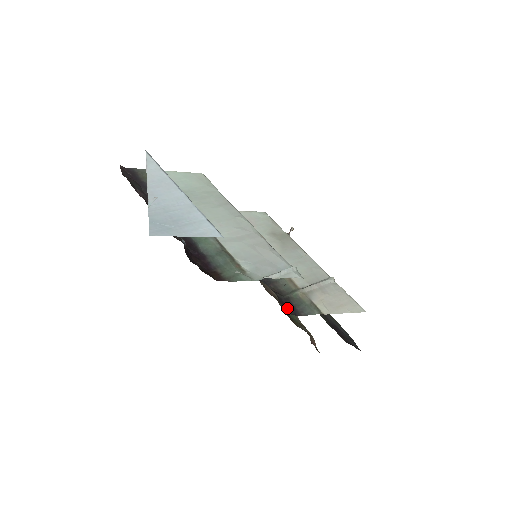
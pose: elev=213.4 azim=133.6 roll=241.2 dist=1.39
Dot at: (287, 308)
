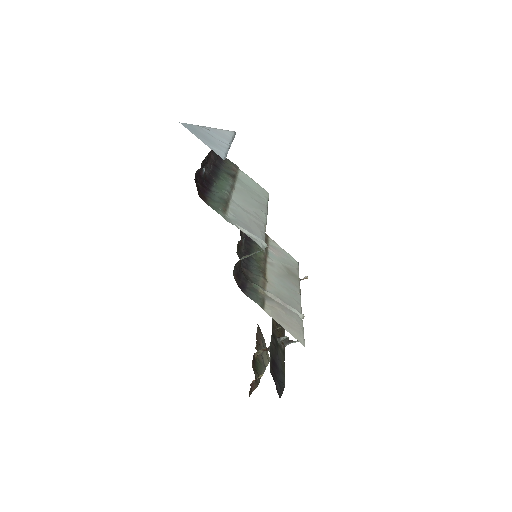
Dot at: (238, 279)
